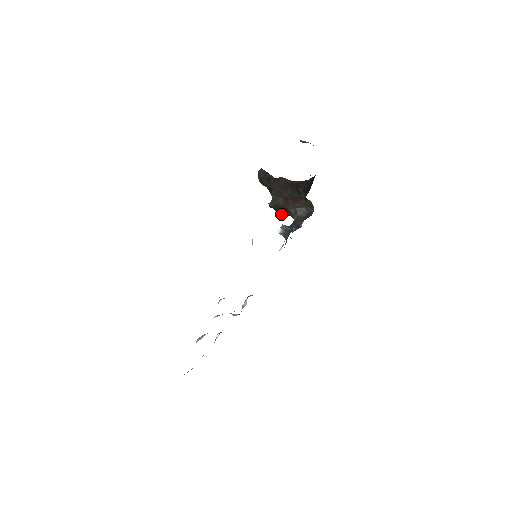
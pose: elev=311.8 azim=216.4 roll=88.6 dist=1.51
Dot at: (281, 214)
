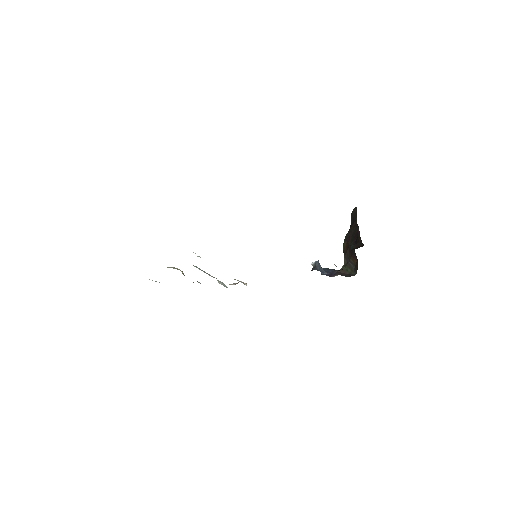
Dot at: occluded
